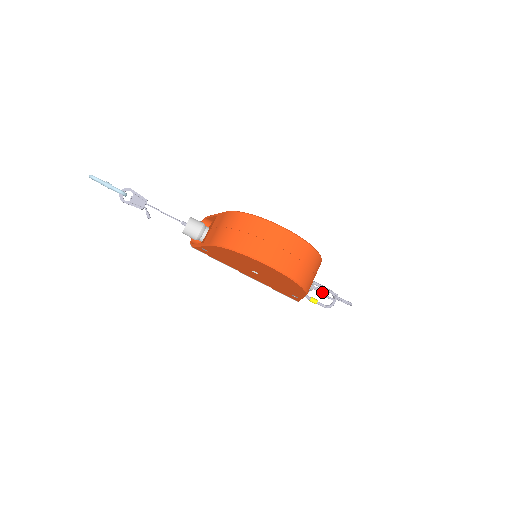
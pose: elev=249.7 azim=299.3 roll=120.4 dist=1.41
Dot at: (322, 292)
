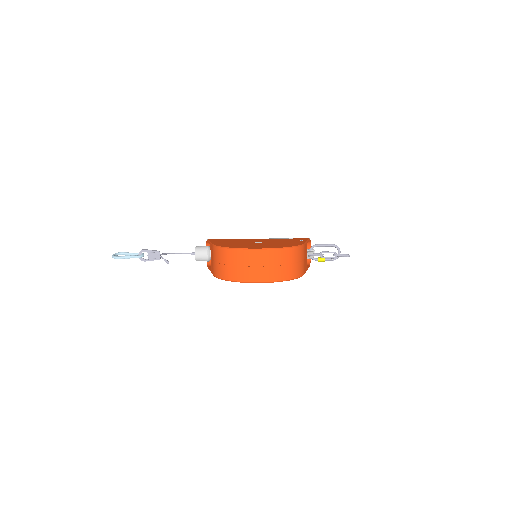
Dot at: (322, 255)
